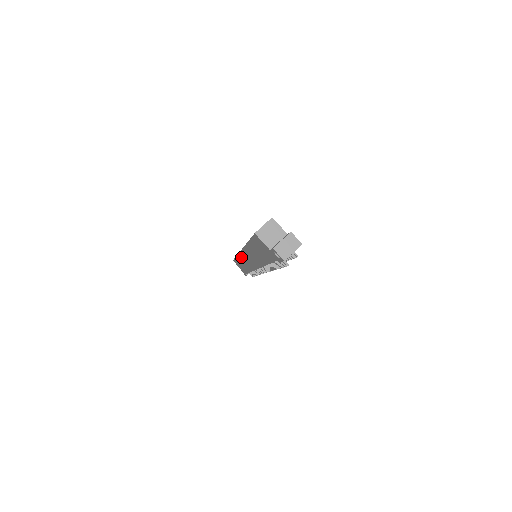
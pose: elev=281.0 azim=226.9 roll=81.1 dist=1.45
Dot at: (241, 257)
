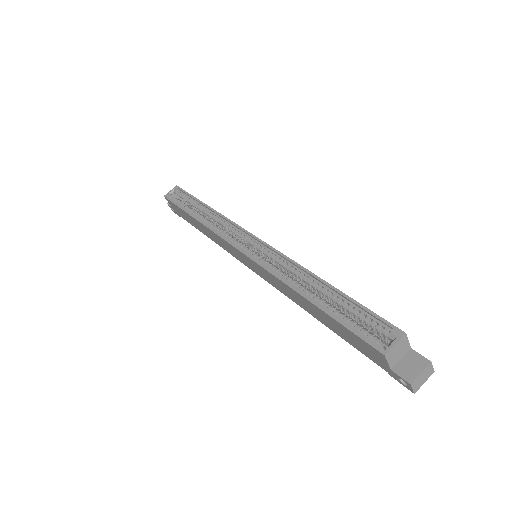
Dot at: (221, 239)
